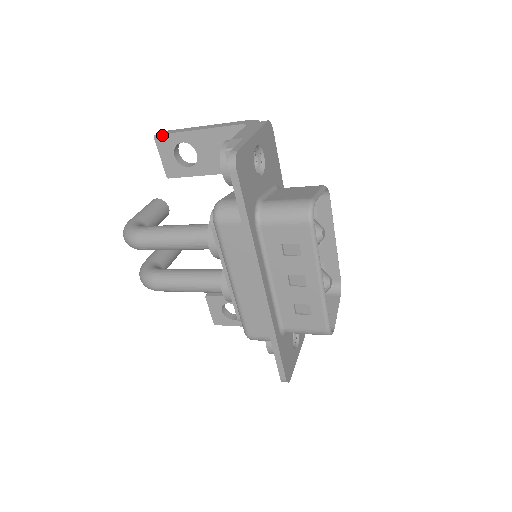
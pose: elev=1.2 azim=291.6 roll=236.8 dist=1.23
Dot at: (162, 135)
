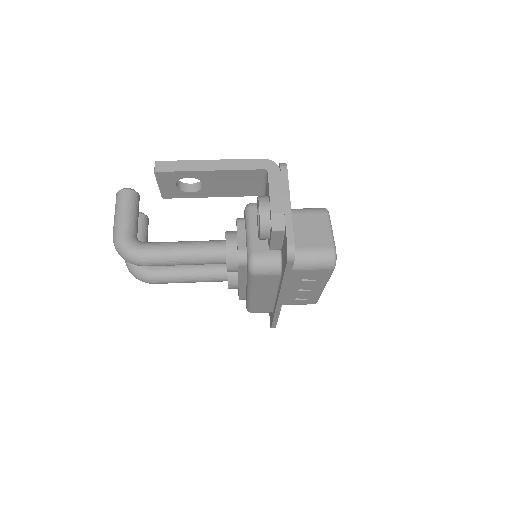
Dot at: (165, 172)
